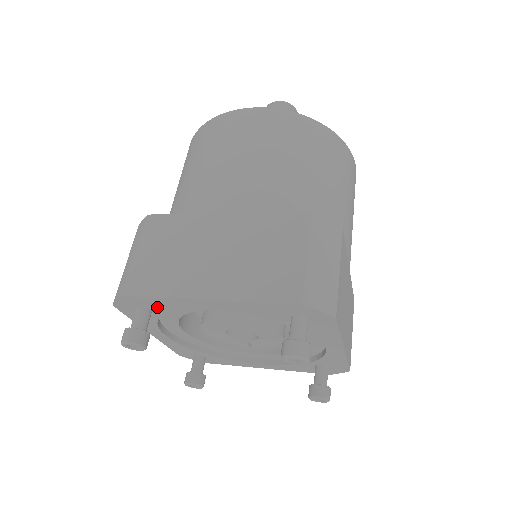
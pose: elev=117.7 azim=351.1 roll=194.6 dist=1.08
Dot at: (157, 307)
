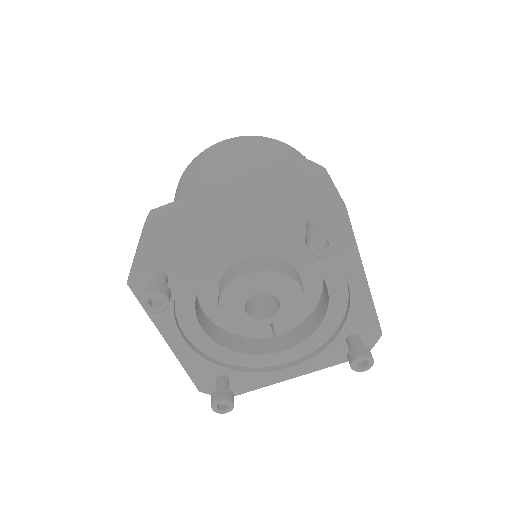
Dot at: (173, 265)
